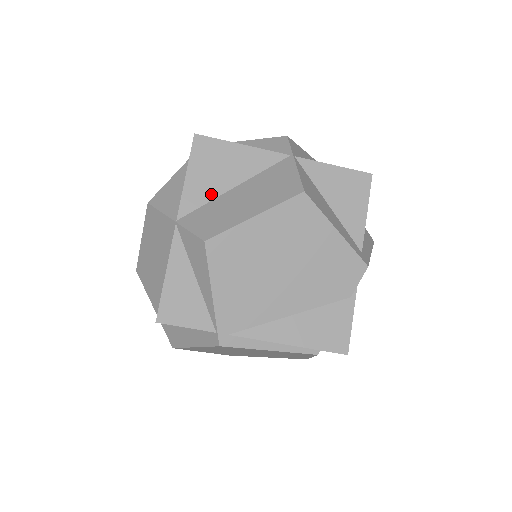
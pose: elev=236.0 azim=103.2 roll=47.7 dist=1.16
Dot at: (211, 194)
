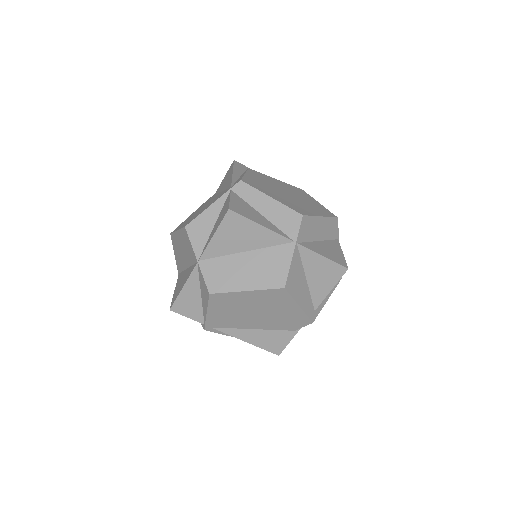
Dot at: (227, 251)
